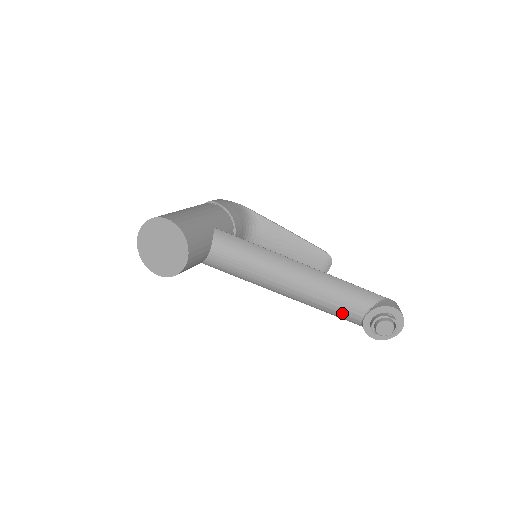
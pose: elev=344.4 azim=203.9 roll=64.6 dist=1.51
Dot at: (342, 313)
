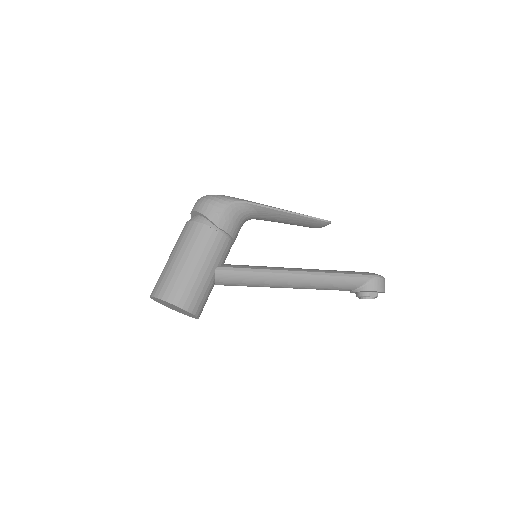
Dot at: occluded
